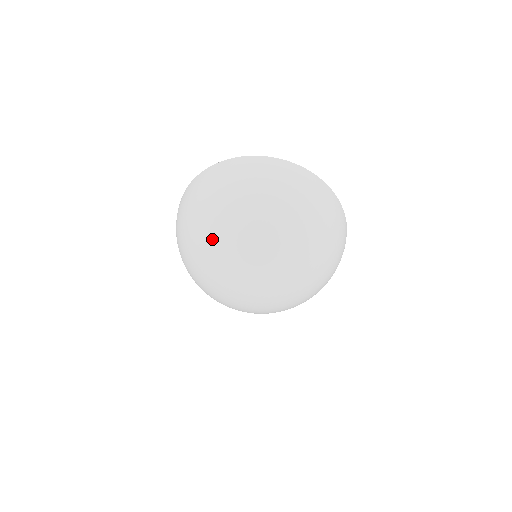
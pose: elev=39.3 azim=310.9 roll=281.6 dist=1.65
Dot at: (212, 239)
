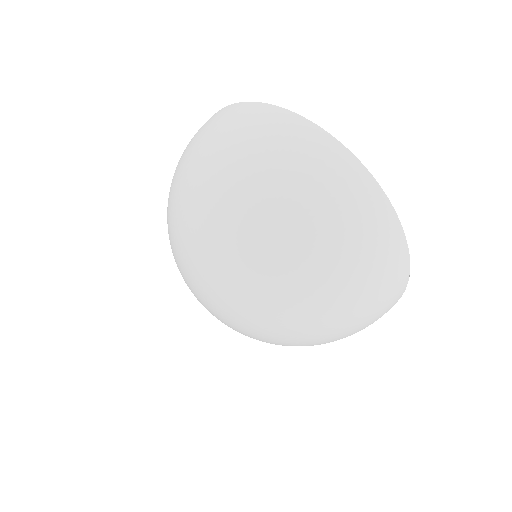
Dot at: occluded
